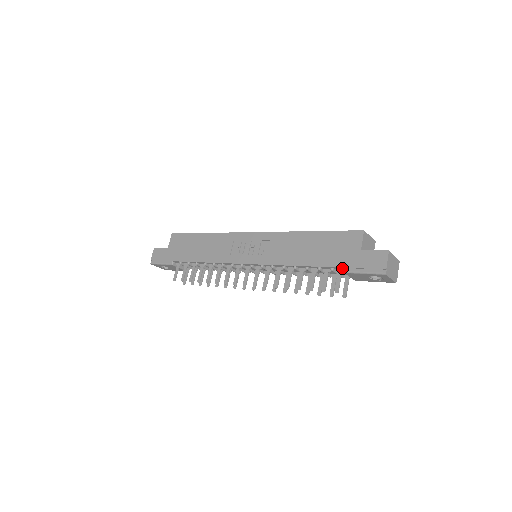
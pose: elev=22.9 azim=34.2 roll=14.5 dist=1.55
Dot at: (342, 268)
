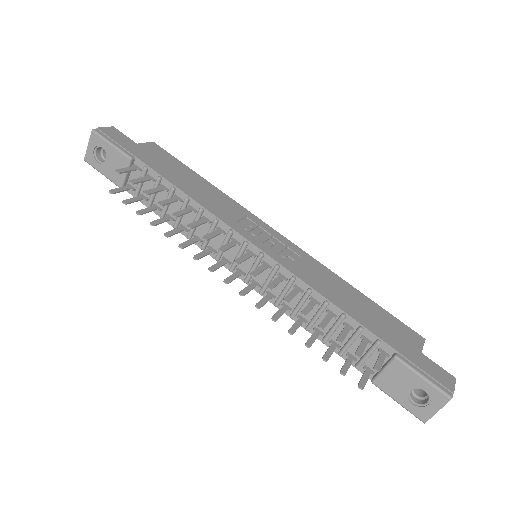
Dot at: (393, 351)
